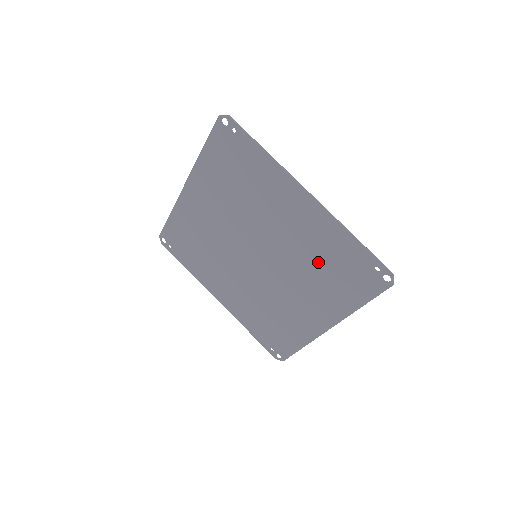
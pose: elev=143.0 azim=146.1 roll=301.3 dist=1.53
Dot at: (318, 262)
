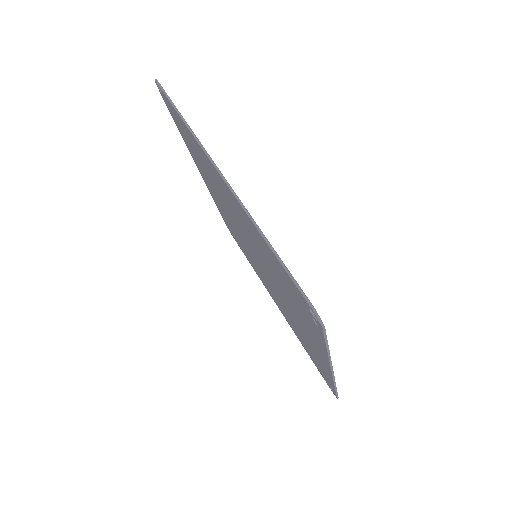
Dot at: (300, 334)
